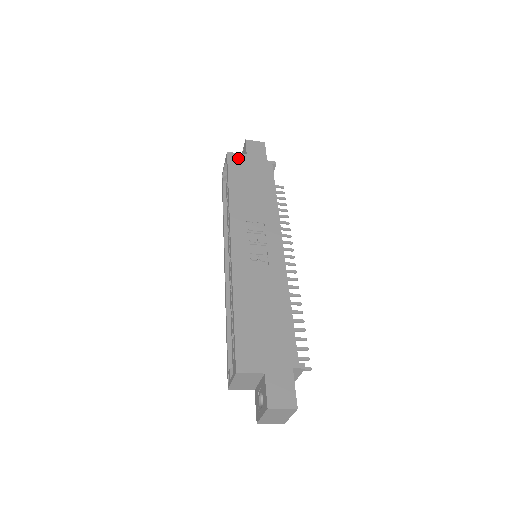
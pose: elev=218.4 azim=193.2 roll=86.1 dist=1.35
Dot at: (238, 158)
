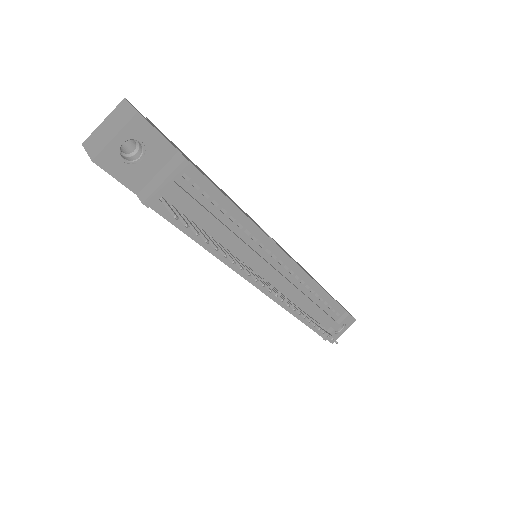
Dot at: occluded
